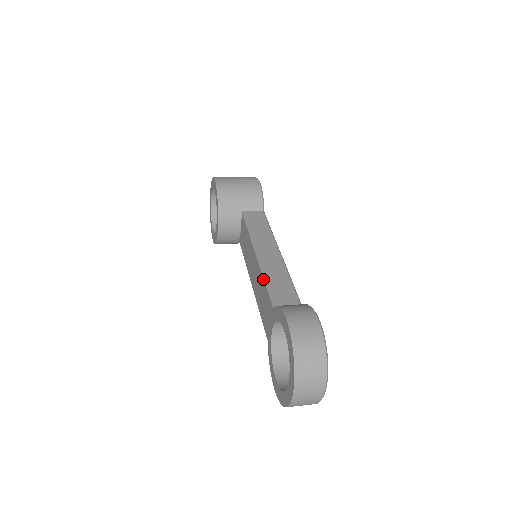
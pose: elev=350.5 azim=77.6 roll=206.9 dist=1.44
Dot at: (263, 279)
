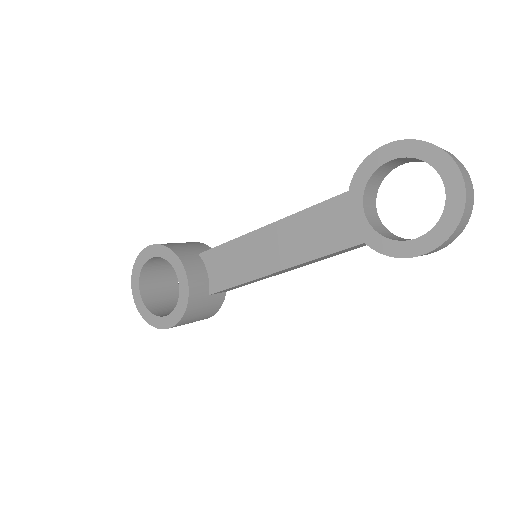
Dot at: (304, 210)
